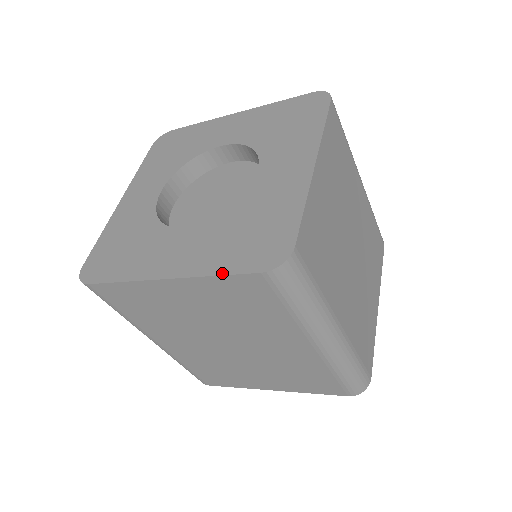
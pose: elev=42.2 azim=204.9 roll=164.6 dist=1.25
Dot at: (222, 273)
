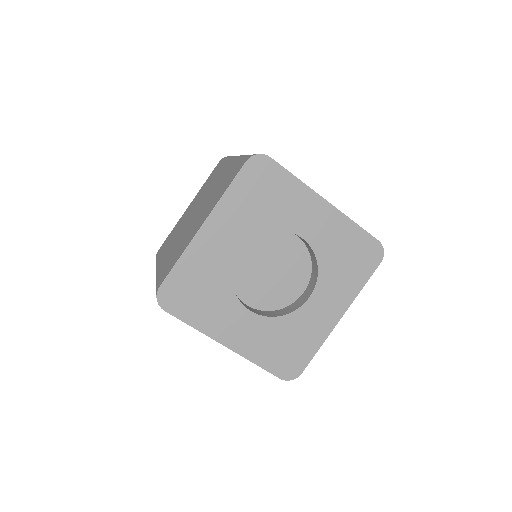
Dot at: (261, 366)
